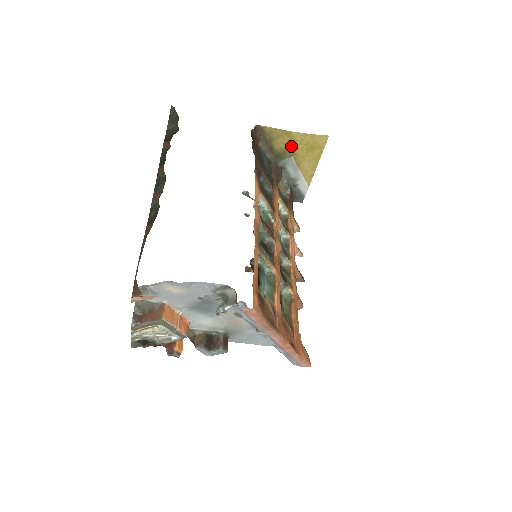
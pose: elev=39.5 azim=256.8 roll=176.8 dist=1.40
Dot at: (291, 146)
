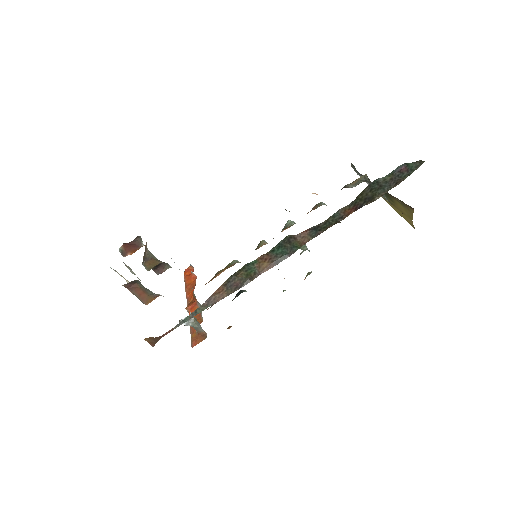
Dot at: (399, 209)
